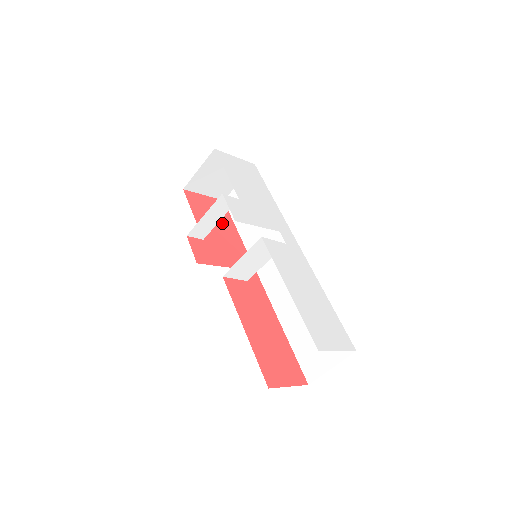
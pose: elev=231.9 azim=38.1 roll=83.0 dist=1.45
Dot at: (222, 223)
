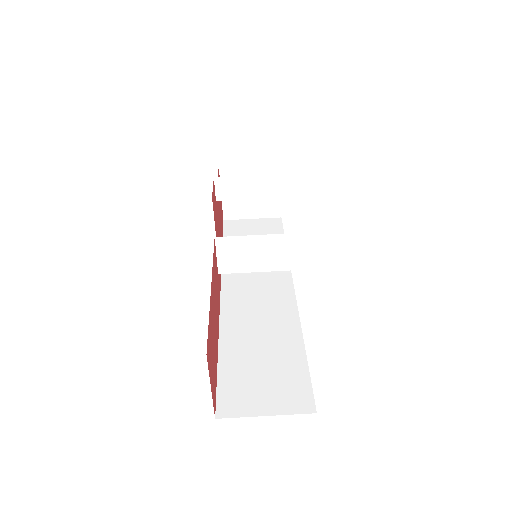
Dot at: occluded
